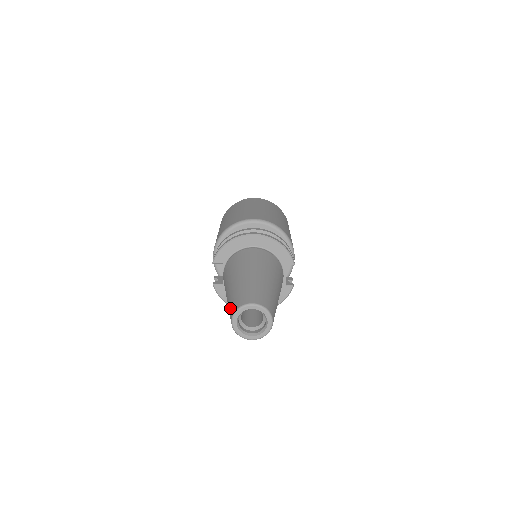
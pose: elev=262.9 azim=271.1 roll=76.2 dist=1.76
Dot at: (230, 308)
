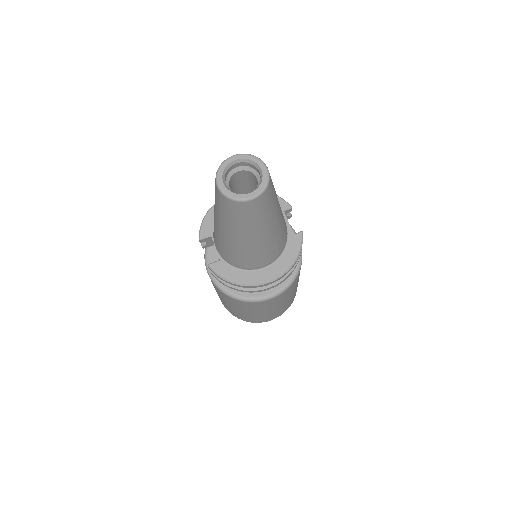
Dot at: occluded
